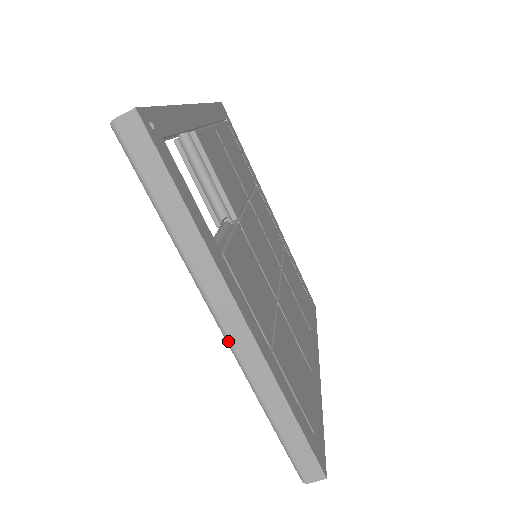
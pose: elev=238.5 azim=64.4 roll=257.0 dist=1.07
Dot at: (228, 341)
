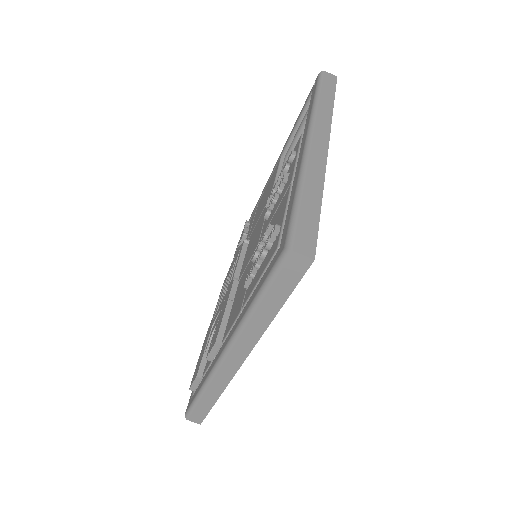
Dot at: (309, 144)
